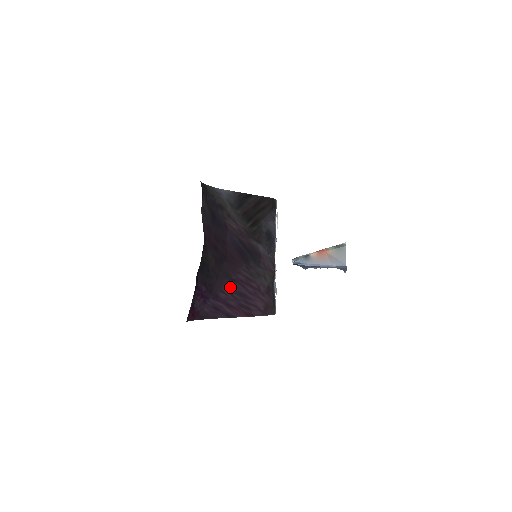
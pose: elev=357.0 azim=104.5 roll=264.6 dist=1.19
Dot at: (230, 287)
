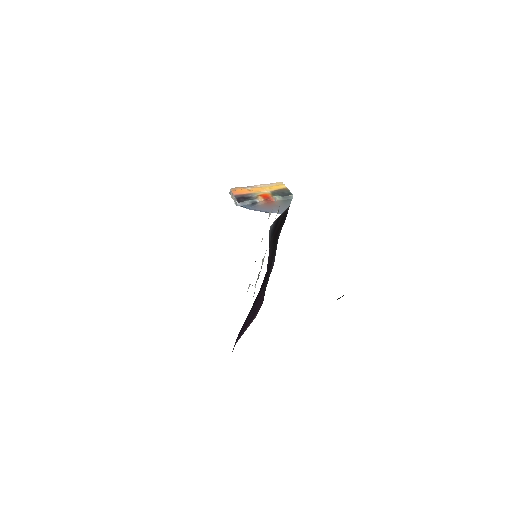
Dot at: (251, 311)
